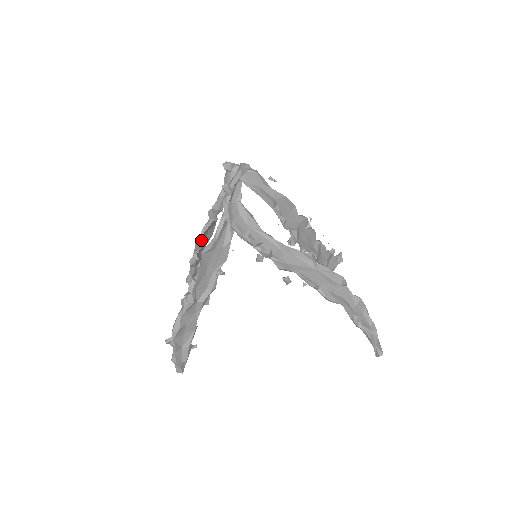
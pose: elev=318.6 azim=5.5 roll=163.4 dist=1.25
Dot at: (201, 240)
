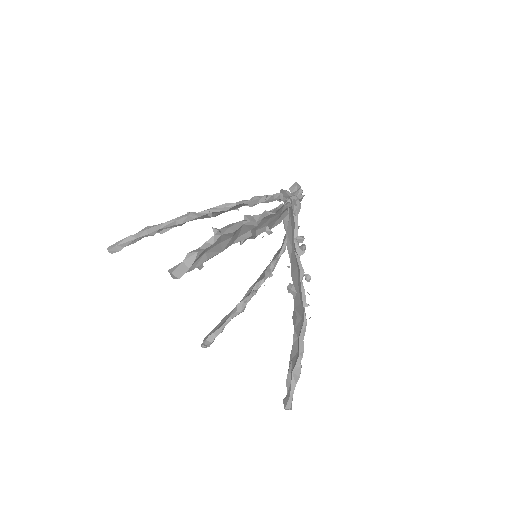
Dot at: (232, 206)
